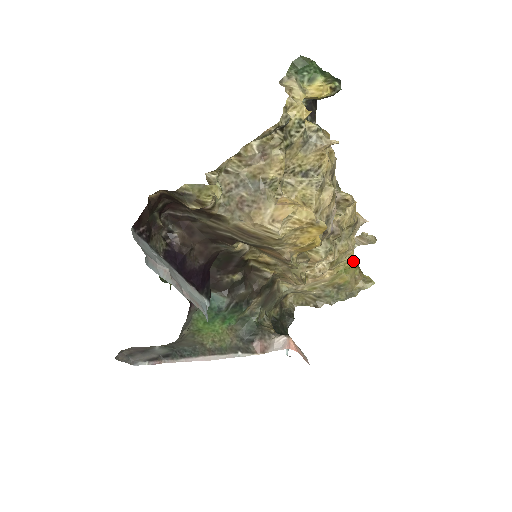
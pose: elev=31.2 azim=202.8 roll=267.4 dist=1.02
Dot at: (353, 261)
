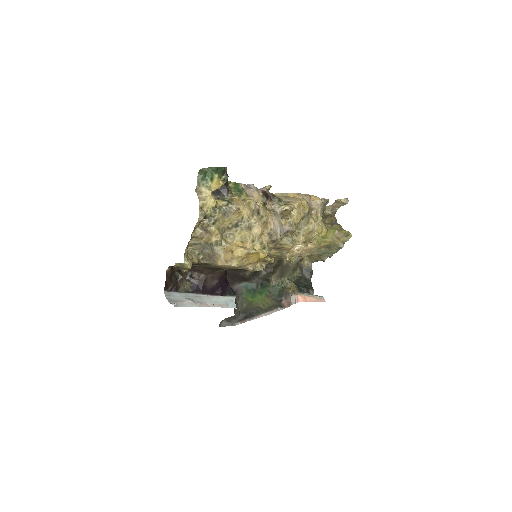
Dot at: (325, 230)
